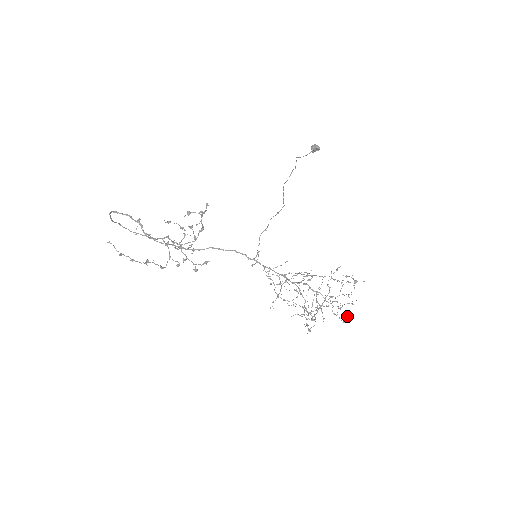
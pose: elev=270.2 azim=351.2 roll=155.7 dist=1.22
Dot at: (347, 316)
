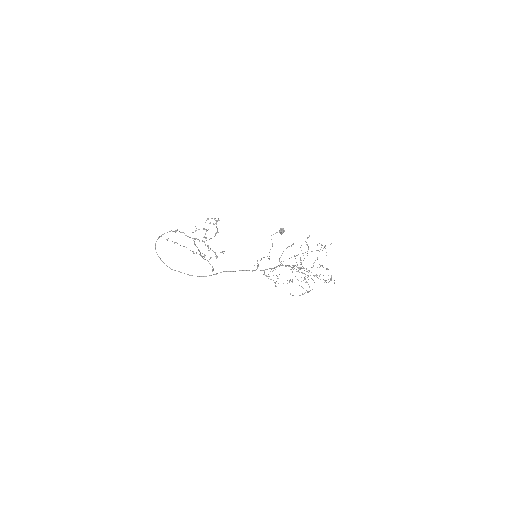
Dot at: (330, 279)
